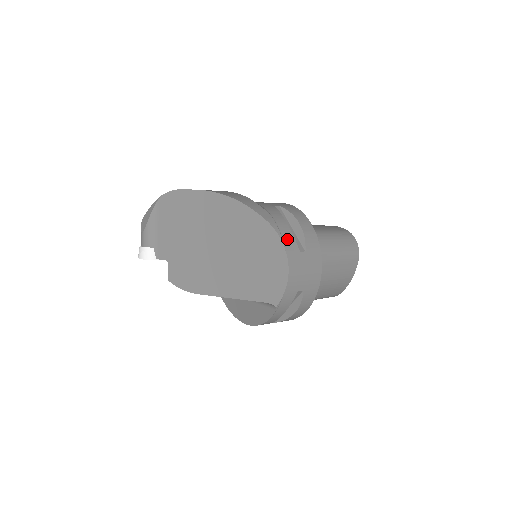
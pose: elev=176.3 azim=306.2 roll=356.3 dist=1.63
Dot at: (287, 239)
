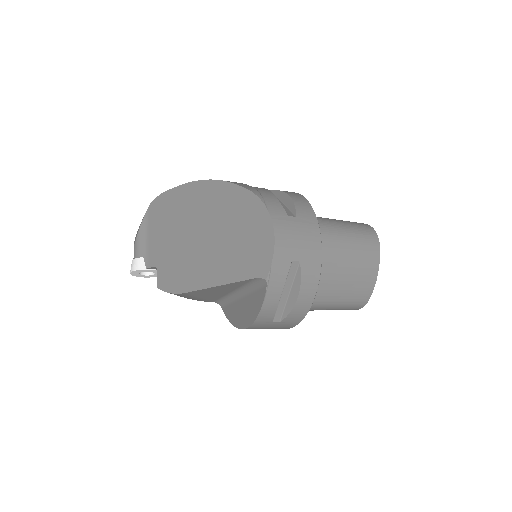
Dot at: (271, 203)
